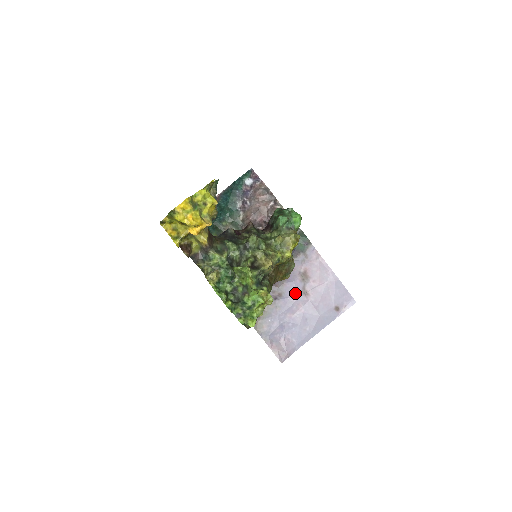
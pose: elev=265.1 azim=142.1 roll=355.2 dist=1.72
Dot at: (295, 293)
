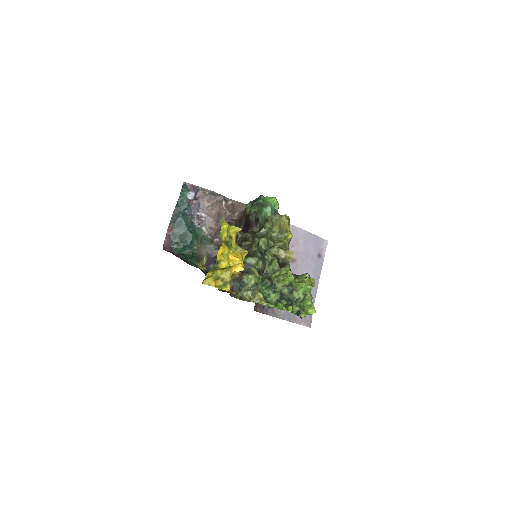
Dot at: occluded
